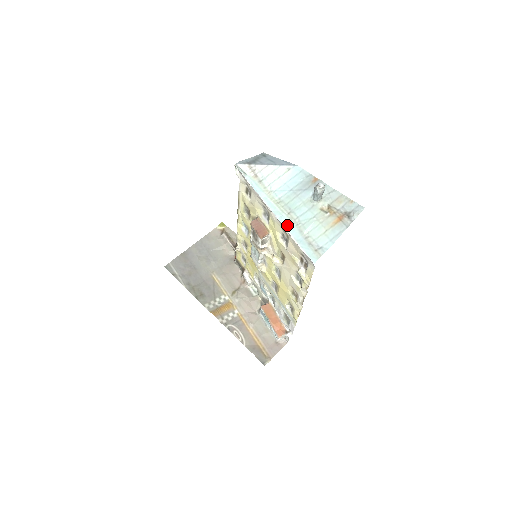
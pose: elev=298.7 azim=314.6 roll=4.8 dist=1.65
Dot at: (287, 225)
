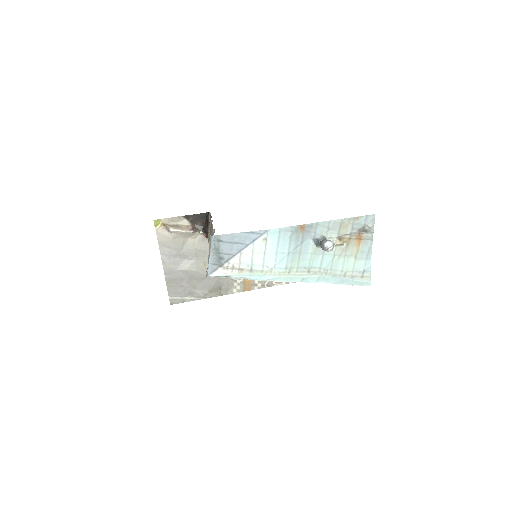
Dot at: (317, 280)
